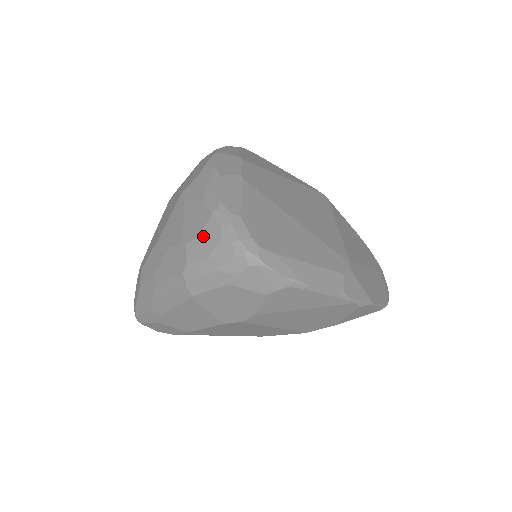
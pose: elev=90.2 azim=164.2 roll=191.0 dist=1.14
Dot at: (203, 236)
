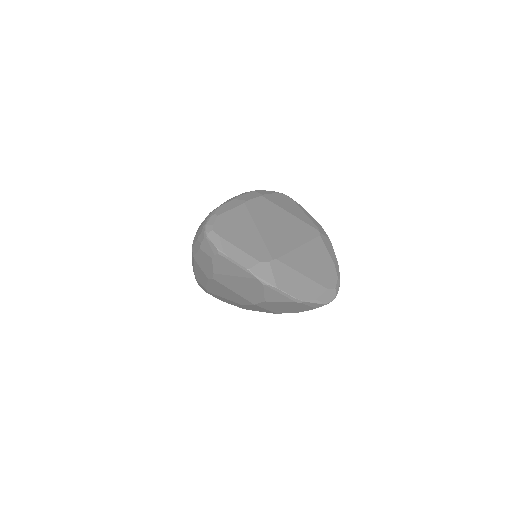
Dot at: occluded
